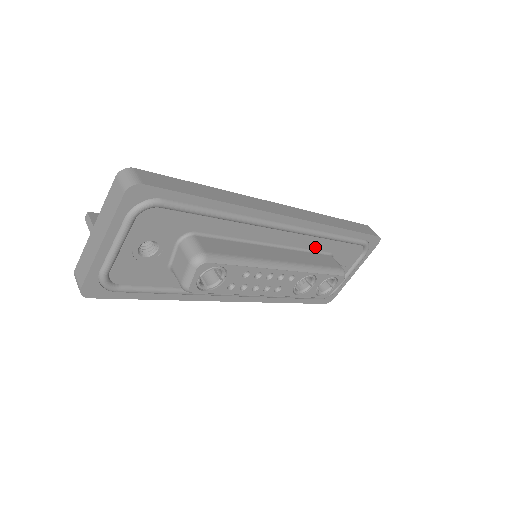
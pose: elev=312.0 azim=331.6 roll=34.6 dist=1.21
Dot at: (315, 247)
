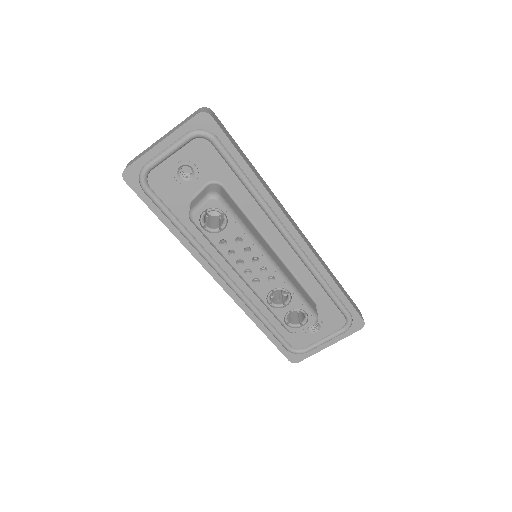
Dot at: (305, 283)
